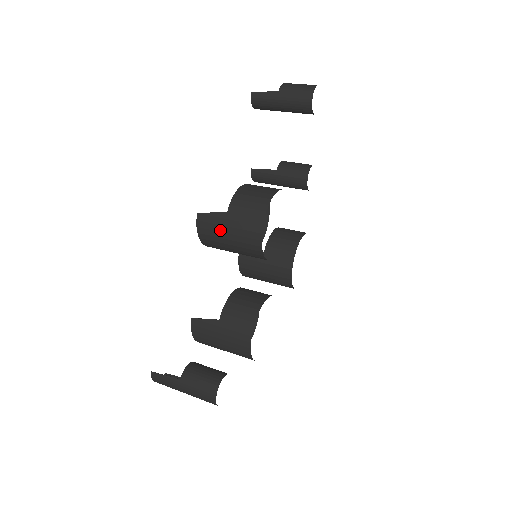
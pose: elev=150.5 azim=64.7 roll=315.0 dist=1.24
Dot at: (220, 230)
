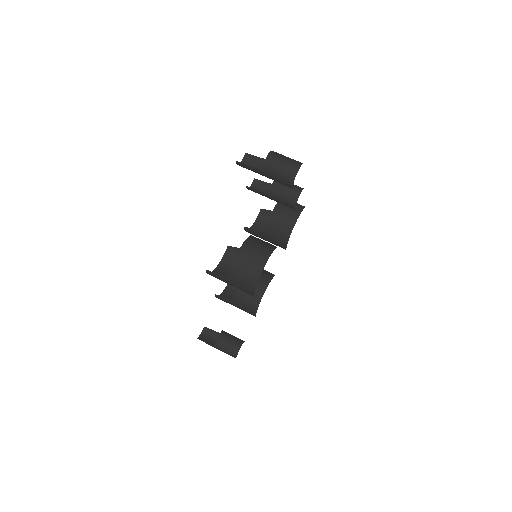
Dot at: (225, 282)
